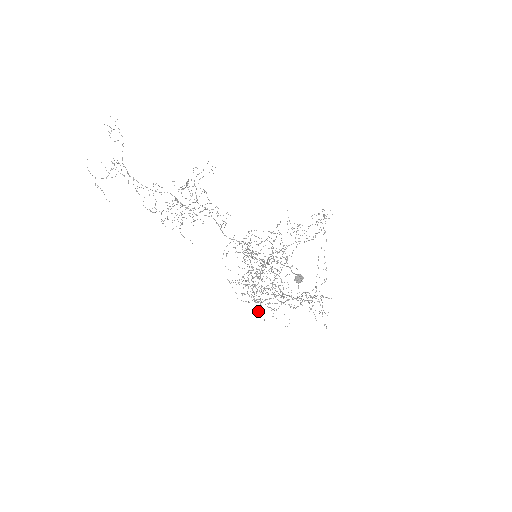
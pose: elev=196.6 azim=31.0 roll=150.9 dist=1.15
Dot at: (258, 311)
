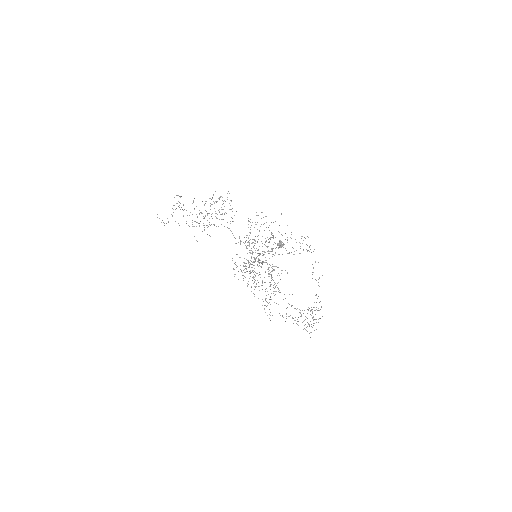
Dot at: occluded
